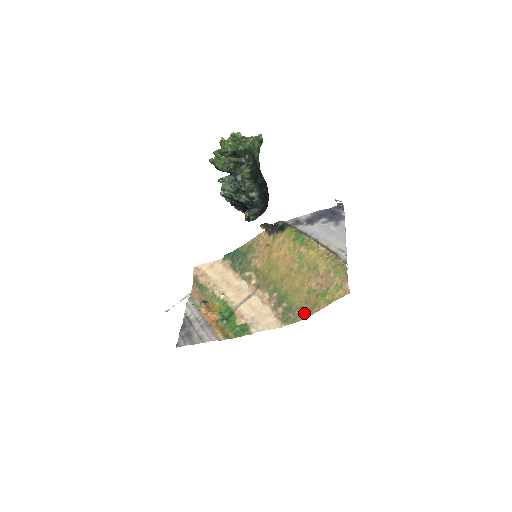
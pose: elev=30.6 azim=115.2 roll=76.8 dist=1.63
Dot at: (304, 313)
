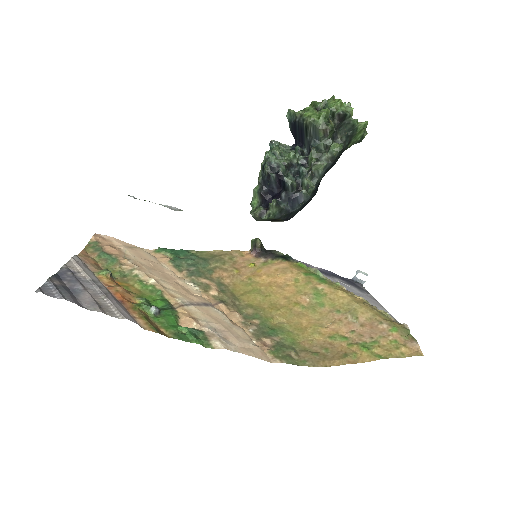
Dot at: (322, 359)
